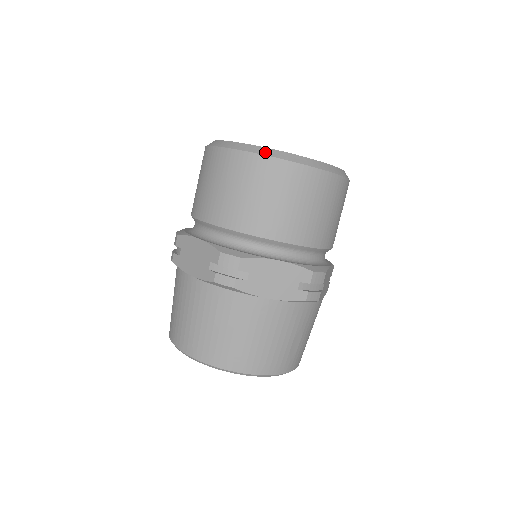
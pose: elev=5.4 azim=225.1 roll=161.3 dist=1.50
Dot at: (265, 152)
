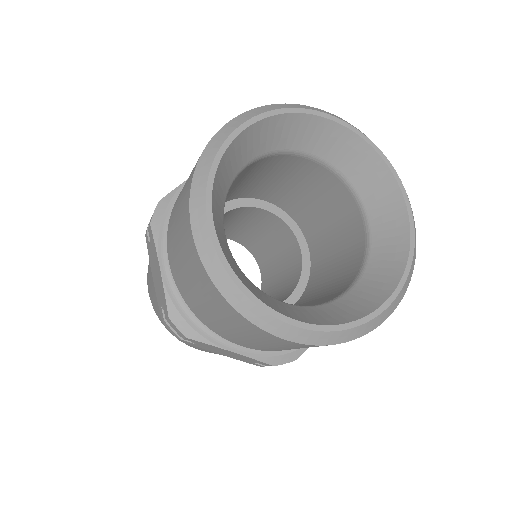
Dot at: (237, 303)
